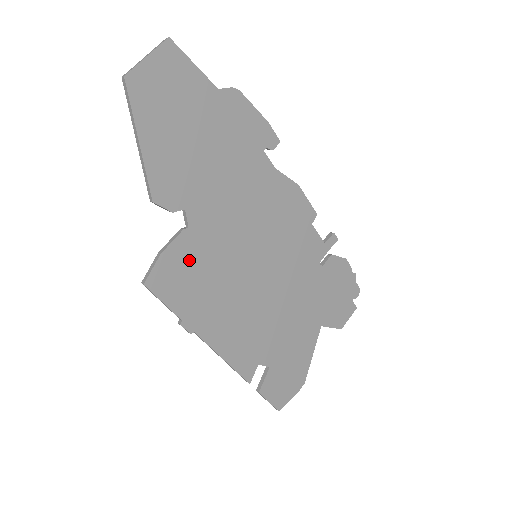
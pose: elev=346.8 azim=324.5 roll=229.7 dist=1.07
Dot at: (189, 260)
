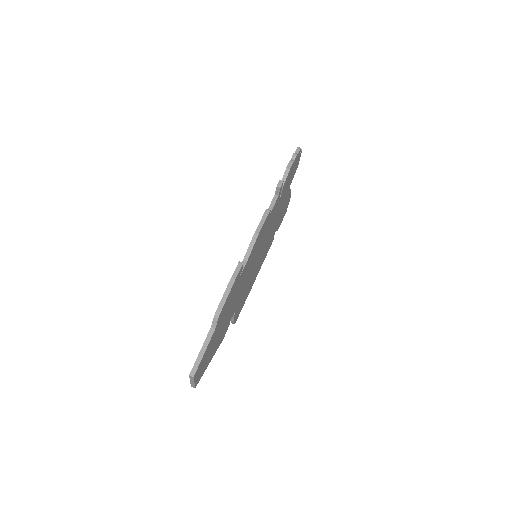
Dot at: (240, 304)
